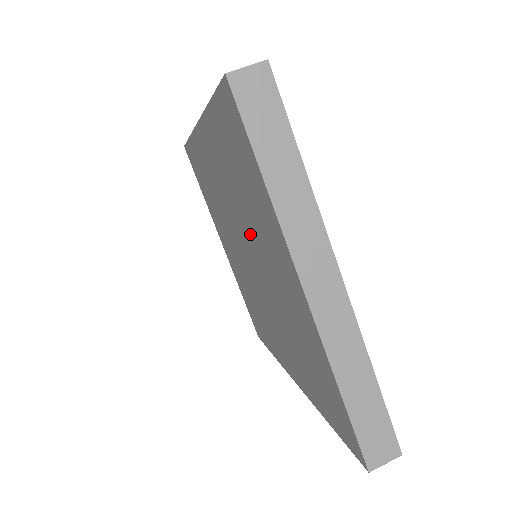
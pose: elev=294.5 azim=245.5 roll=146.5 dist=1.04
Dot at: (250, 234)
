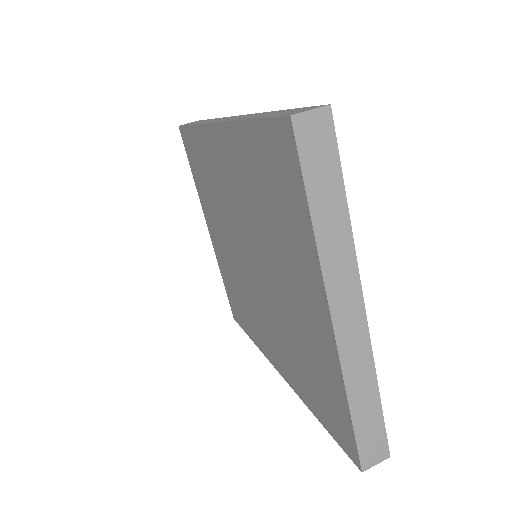
Dot at: (264, 245)
